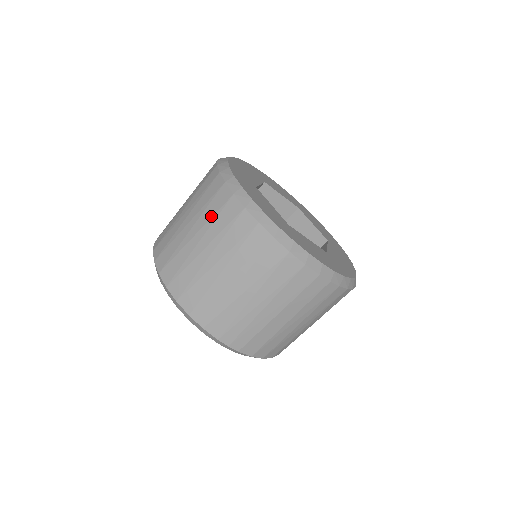
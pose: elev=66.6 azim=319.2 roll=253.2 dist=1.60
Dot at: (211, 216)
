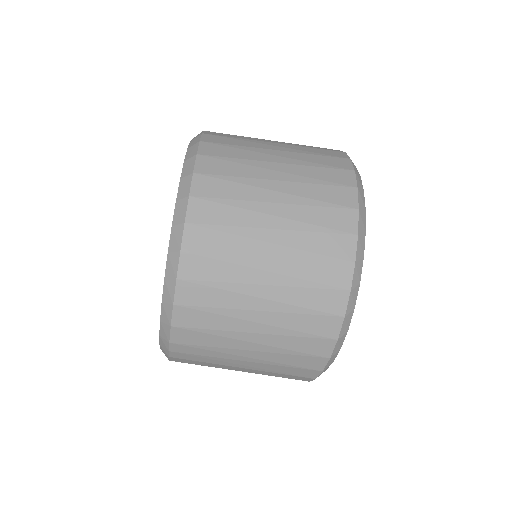
Dot at: (311, 250)
